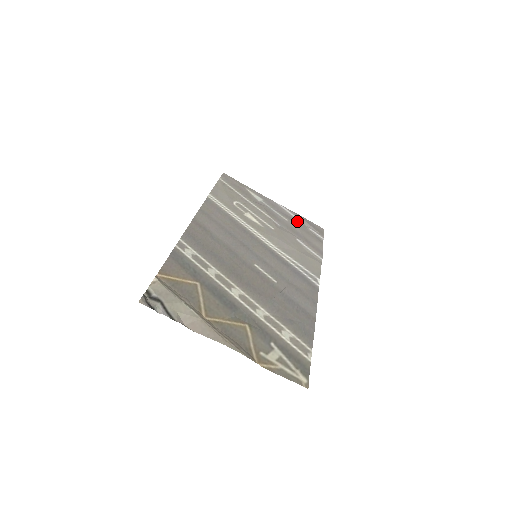
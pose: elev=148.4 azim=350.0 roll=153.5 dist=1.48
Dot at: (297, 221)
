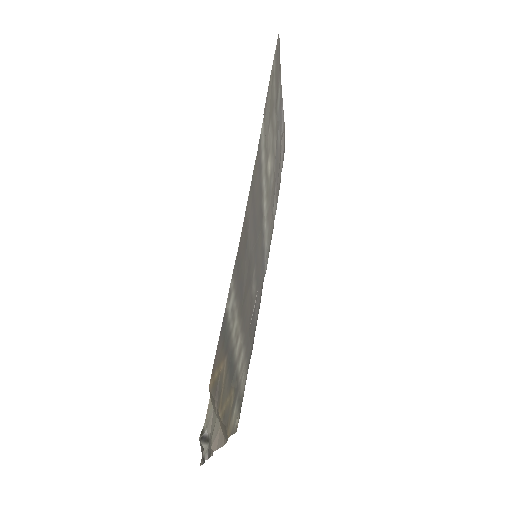
Dot at: occluded
